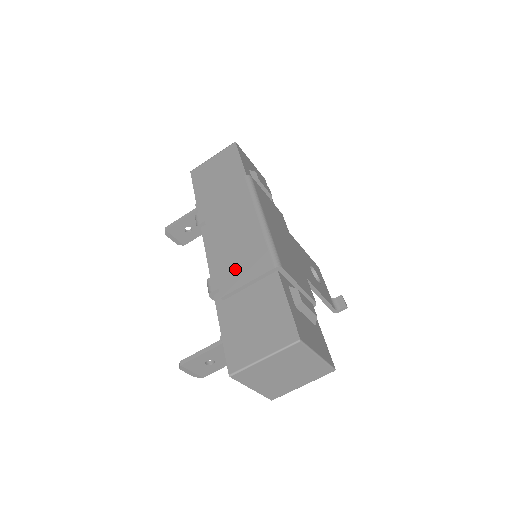
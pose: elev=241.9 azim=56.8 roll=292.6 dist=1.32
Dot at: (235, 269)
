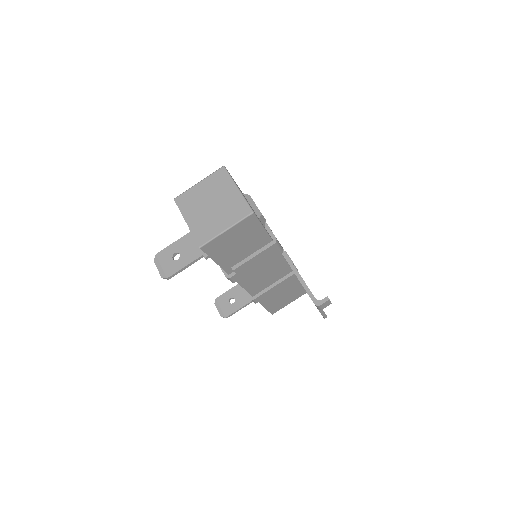
Dot at: occluded
